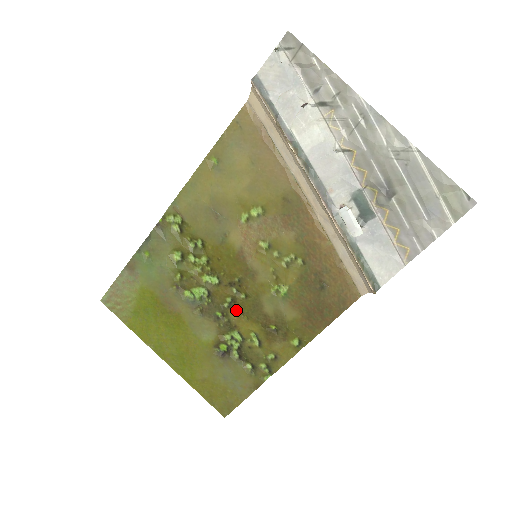
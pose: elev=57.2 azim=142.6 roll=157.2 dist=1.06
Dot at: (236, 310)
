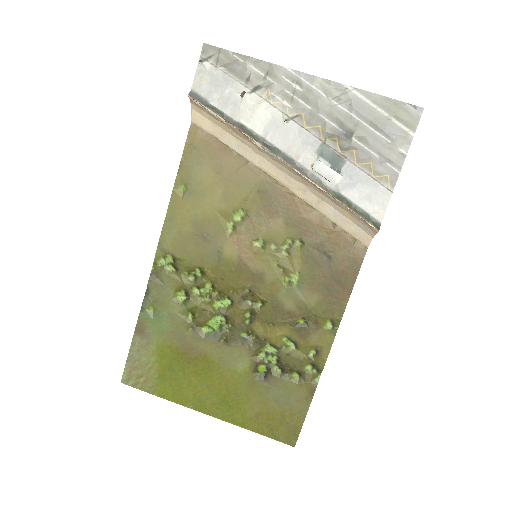
Dot at: (259, 322)
